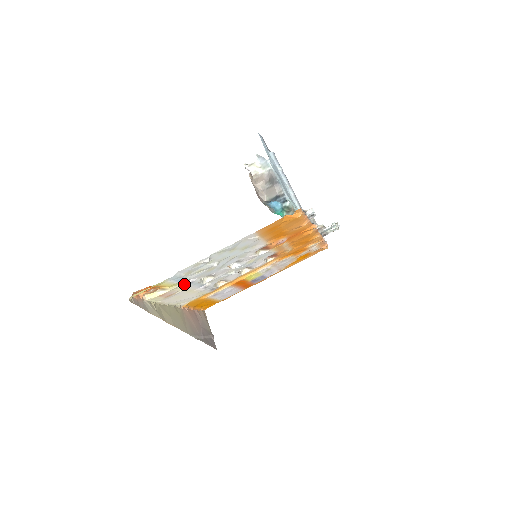
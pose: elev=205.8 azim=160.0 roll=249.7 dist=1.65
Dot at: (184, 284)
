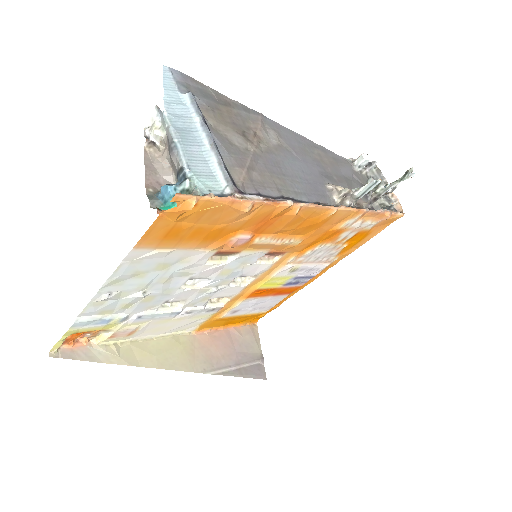
Dot at: (130, 320)
